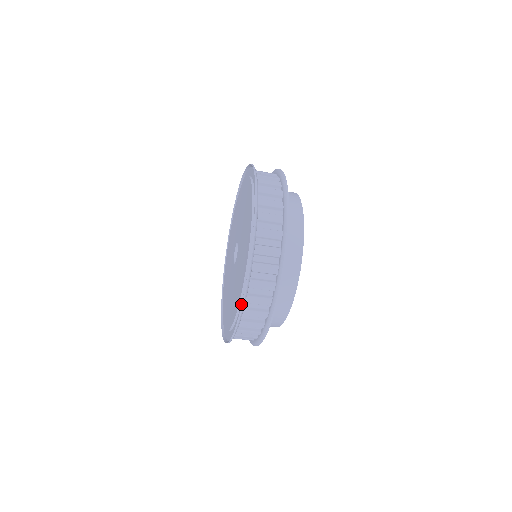
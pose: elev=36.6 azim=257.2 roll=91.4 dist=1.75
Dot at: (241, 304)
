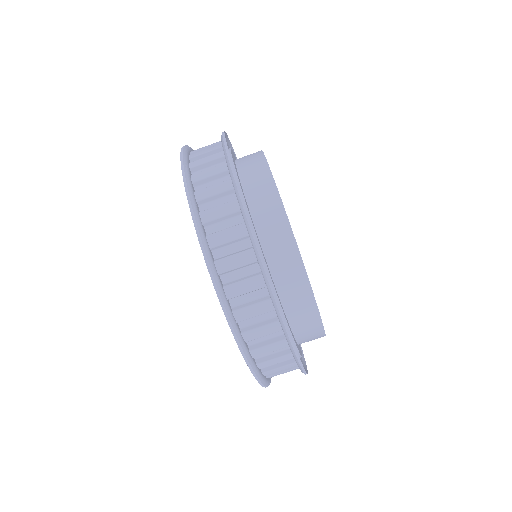
Dot at: occluded
